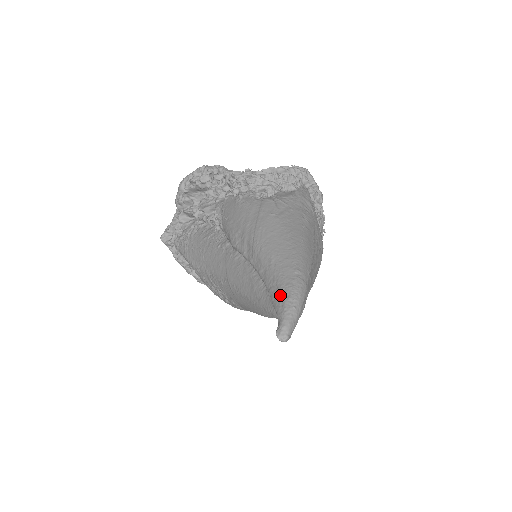
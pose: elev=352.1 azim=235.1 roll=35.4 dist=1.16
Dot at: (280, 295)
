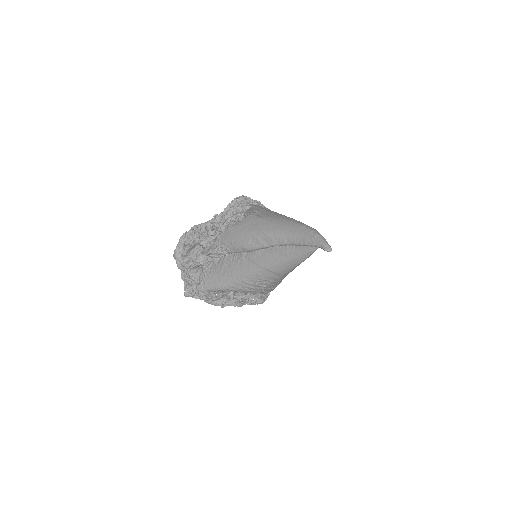
Dot at: (309, 238)
